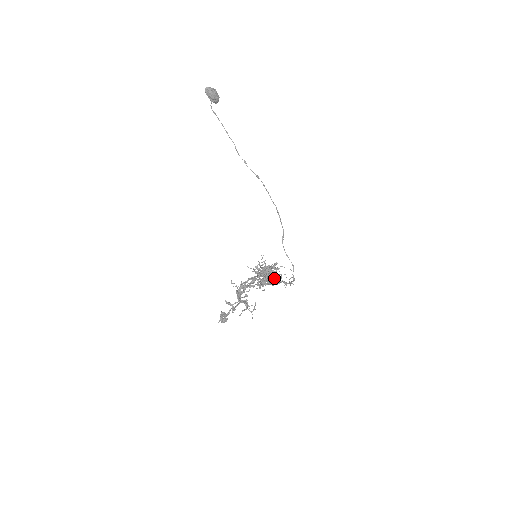
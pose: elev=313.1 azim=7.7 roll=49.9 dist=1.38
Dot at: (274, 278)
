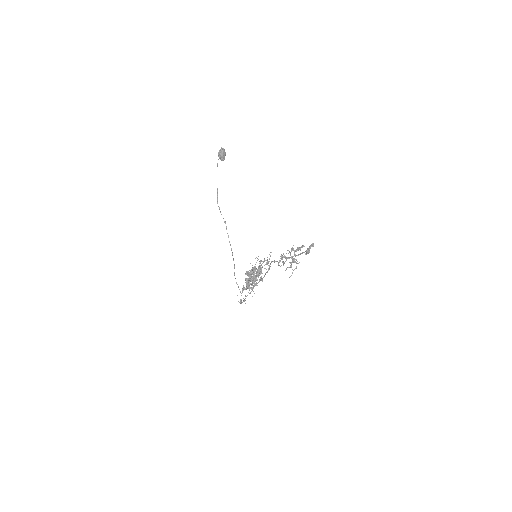
Dot at: occluded
